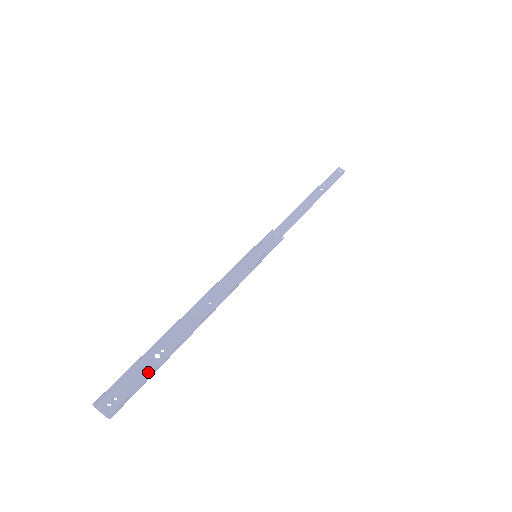
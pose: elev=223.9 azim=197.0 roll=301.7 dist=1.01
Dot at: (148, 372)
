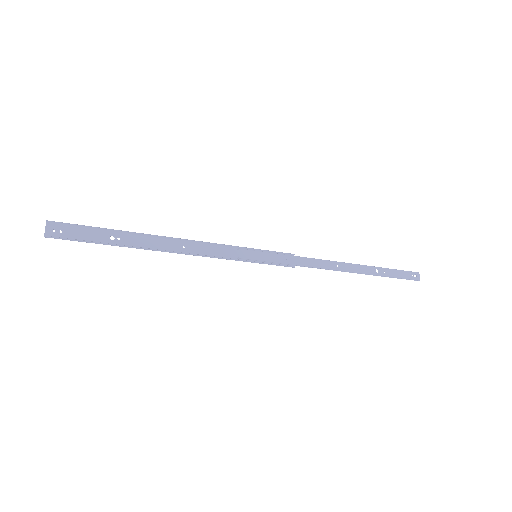
Dot at: (95, 239)
